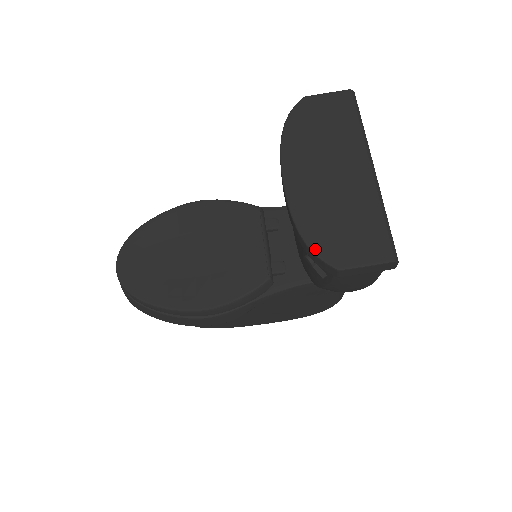
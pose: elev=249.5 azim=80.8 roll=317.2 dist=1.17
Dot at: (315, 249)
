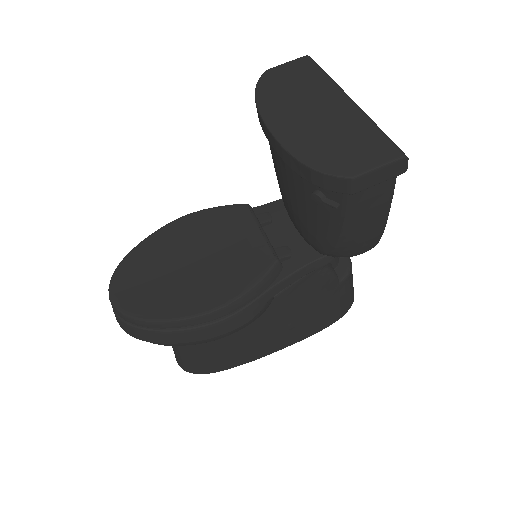
Dot at: (321, 169)
